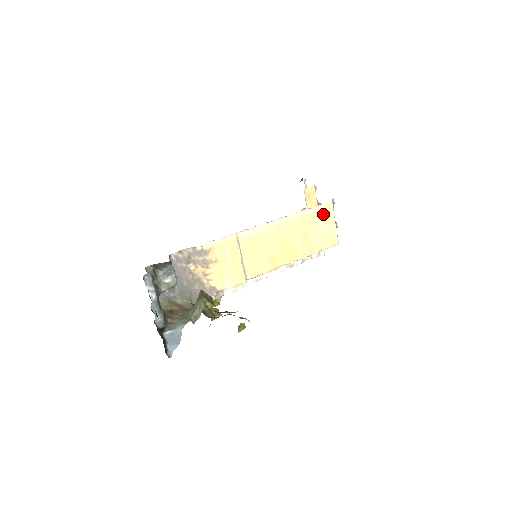
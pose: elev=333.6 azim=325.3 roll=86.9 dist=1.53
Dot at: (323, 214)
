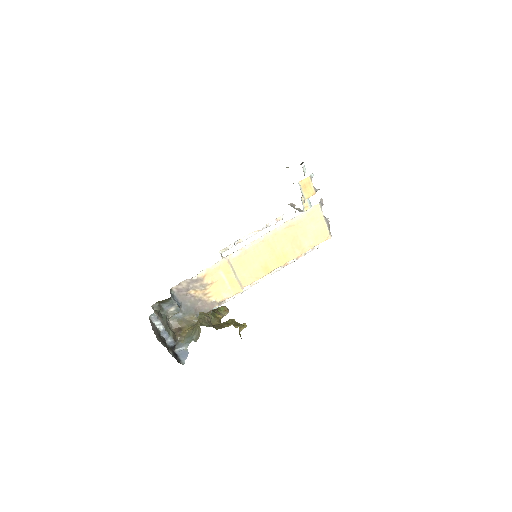
Dot at: (311, 217)
